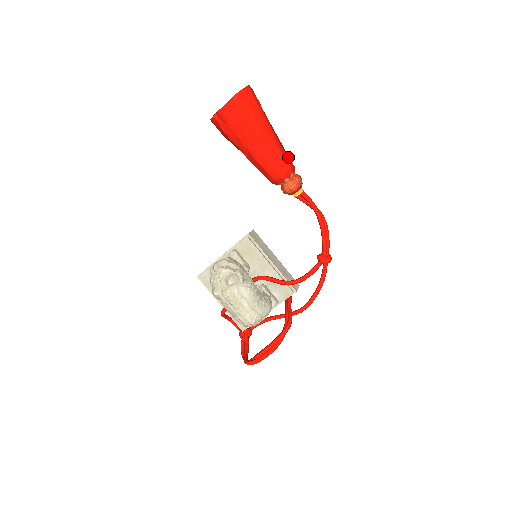
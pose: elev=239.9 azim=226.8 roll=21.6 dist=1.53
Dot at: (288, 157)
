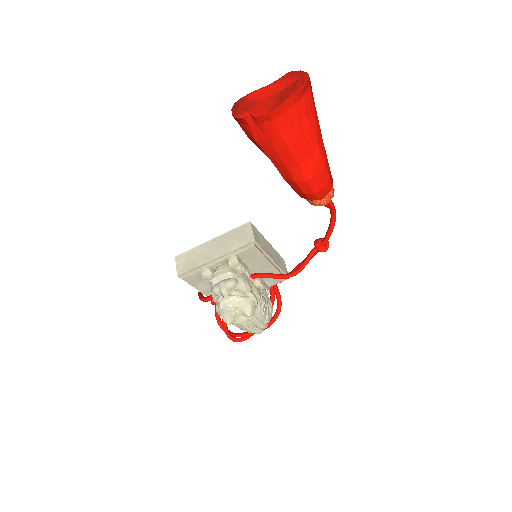
Dot at: occluded
